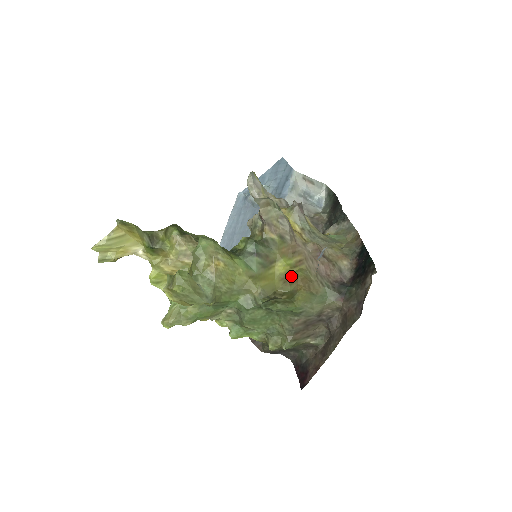
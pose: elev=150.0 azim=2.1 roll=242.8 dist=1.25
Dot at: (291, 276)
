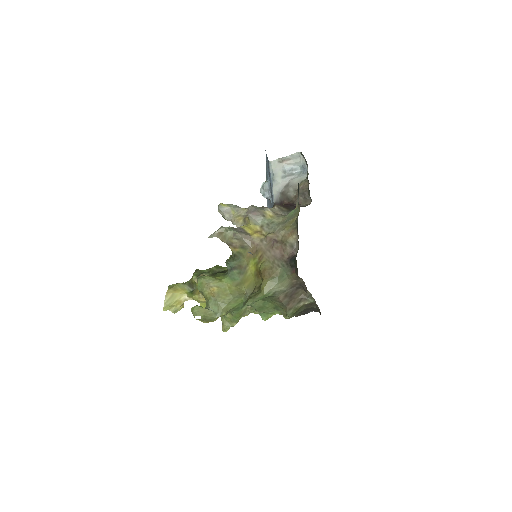
Dot at: (259, 271)
